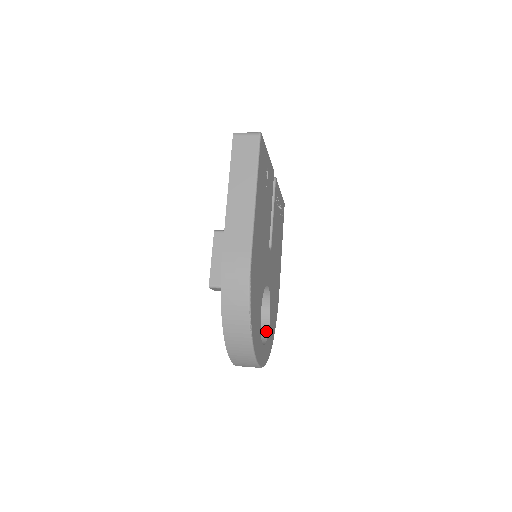
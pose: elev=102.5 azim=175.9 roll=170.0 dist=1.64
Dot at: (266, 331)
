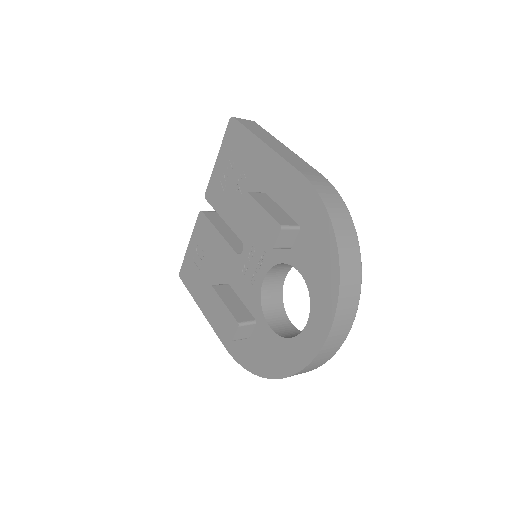
Dot at: occluded
